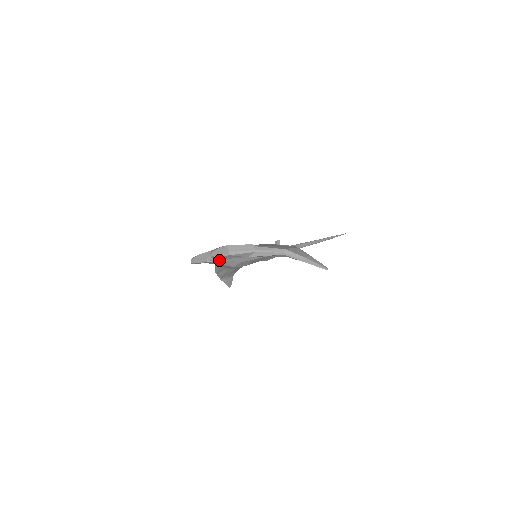
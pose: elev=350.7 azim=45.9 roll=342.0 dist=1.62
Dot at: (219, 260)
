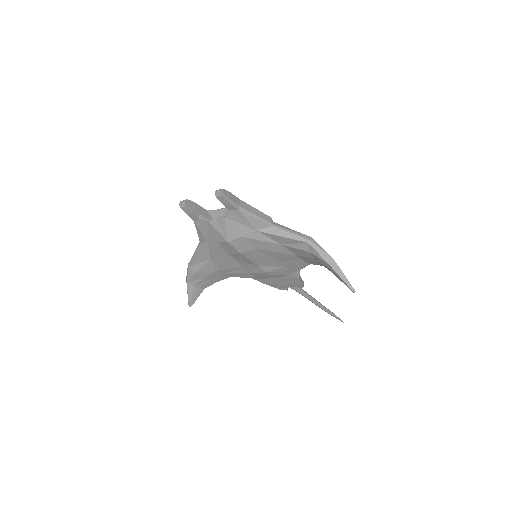
Dot at: (217, 219)
